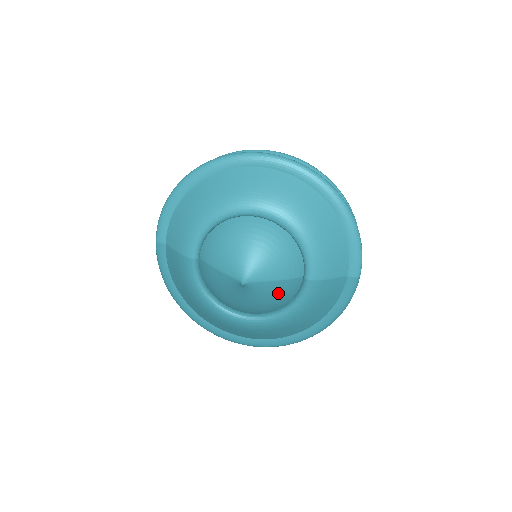
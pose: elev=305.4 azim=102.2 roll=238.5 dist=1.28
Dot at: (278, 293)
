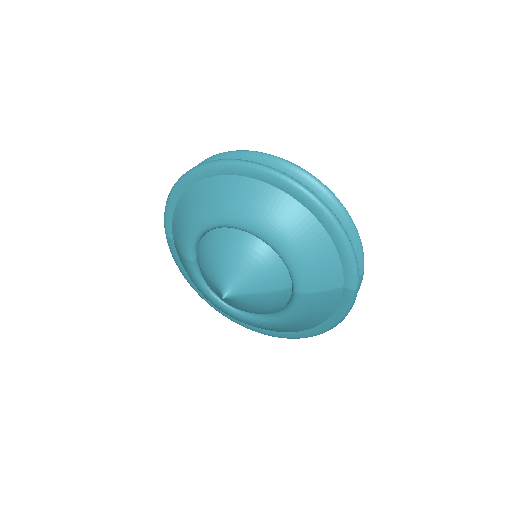
Dot at: (266, 303)
